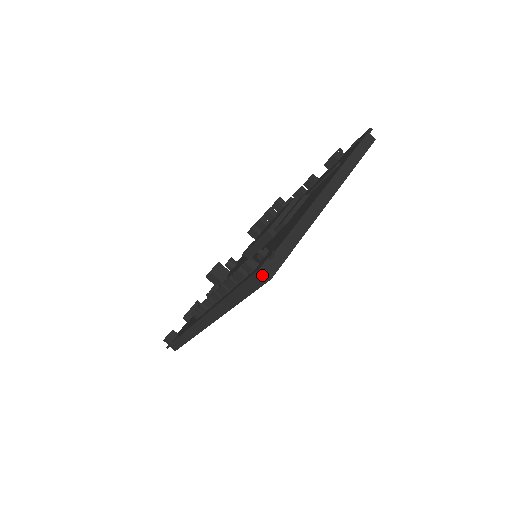
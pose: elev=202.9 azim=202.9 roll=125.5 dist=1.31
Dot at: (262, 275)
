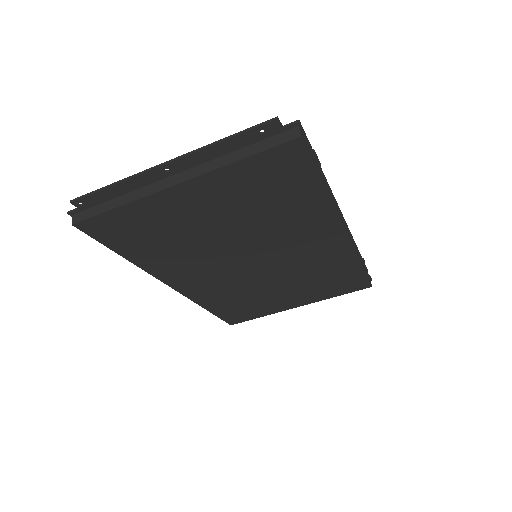
Dot at: (76, 220)
